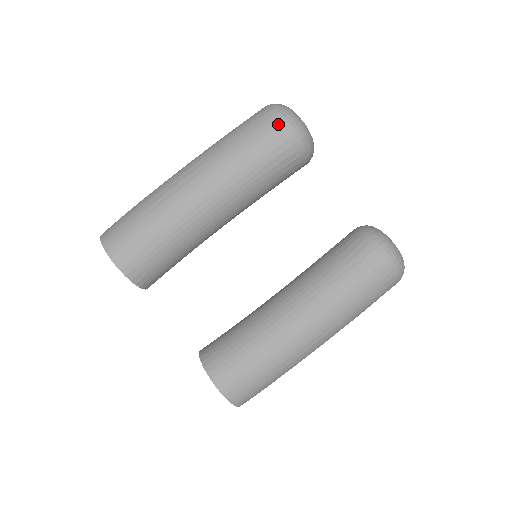
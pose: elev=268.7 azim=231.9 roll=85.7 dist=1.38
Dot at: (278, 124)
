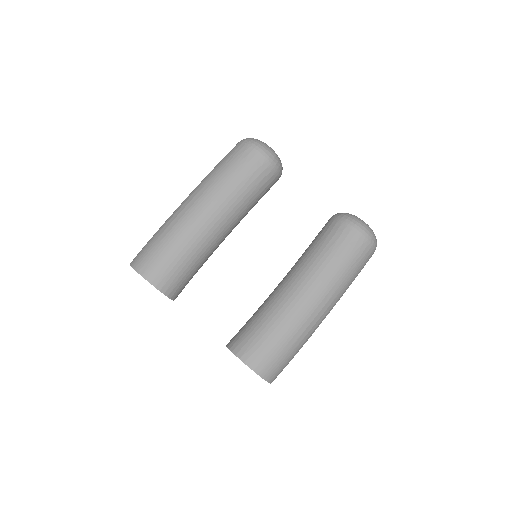
Dot at: (250, 149)
